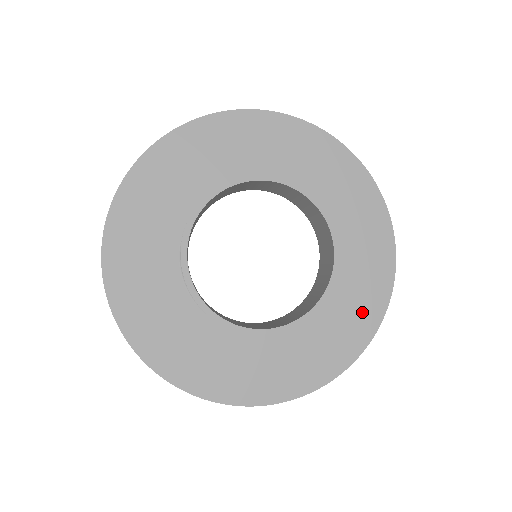
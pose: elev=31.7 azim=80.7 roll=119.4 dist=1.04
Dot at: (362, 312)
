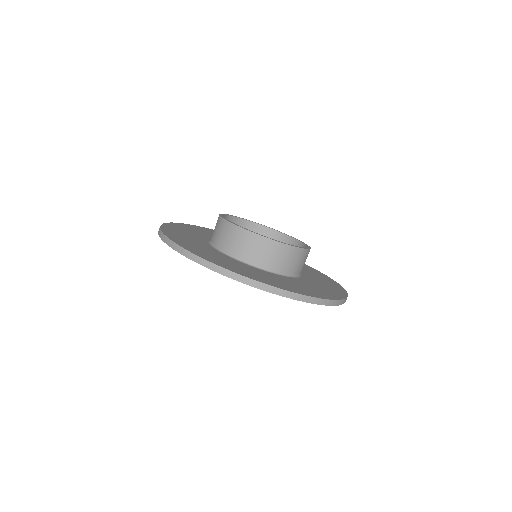
Dot at: (331, 291)
